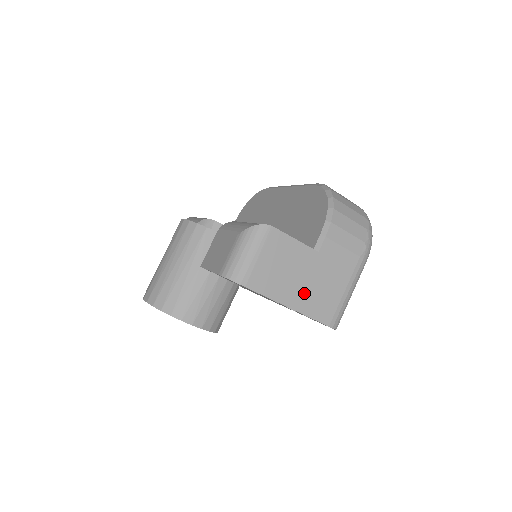
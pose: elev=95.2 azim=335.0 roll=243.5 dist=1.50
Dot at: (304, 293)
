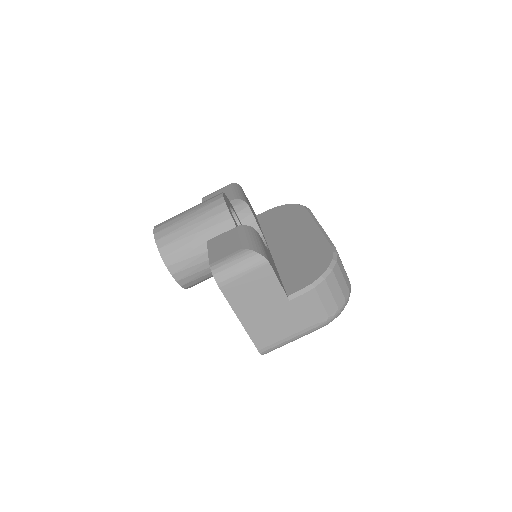
Dot at: (258, 319)
